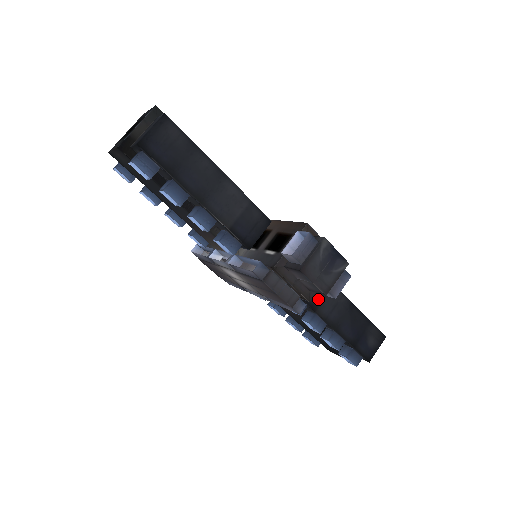
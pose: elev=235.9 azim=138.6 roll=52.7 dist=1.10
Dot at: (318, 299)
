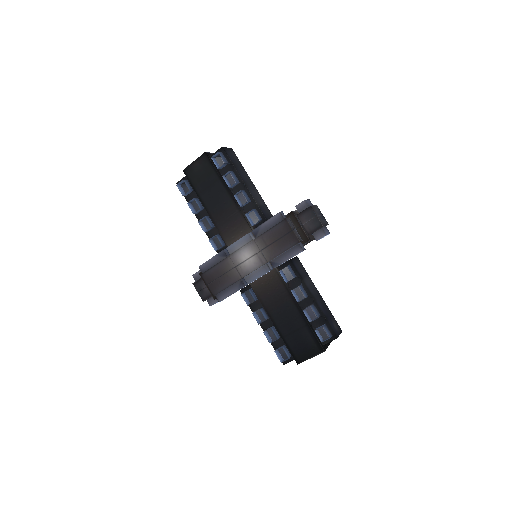
Dot at: (302, 275)
